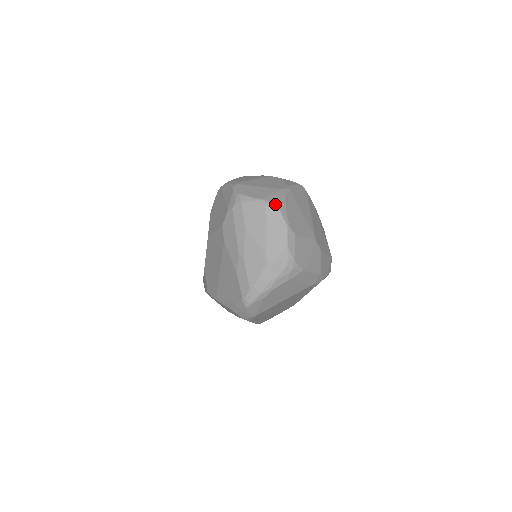
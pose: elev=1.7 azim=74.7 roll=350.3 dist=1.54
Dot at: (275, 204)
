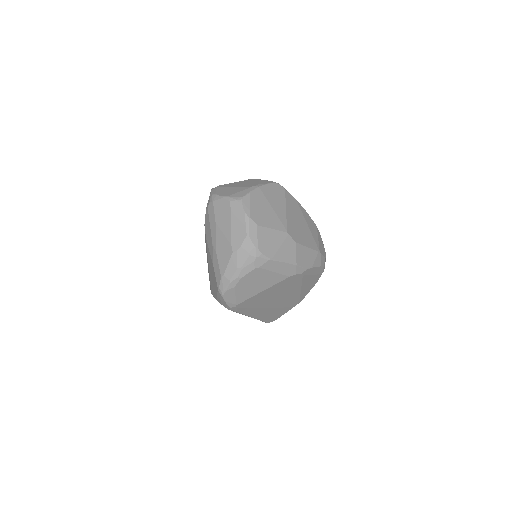
Dot at: (238, 199)
